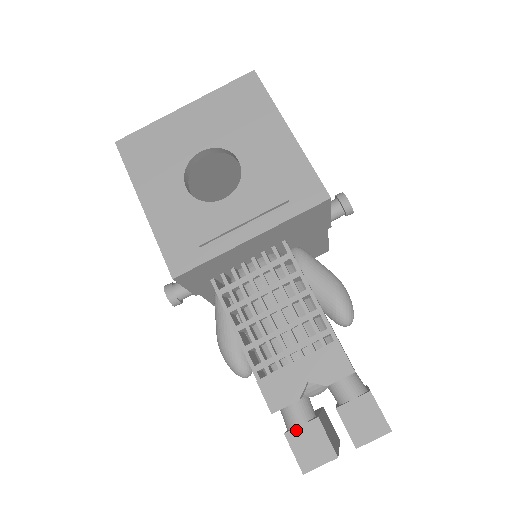
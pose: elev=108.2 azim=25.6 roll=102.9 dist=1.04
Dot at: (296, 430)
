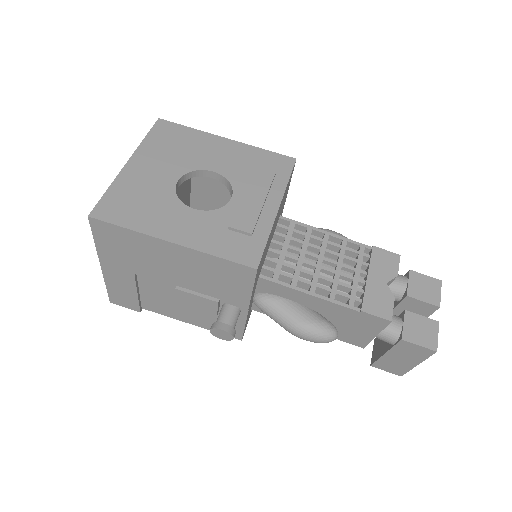
Dot at: (404, 330)
